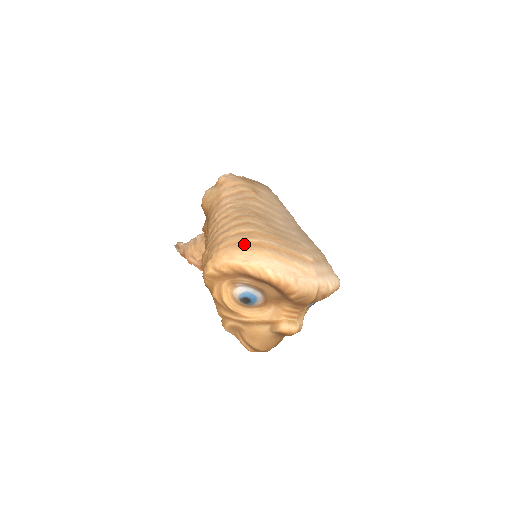
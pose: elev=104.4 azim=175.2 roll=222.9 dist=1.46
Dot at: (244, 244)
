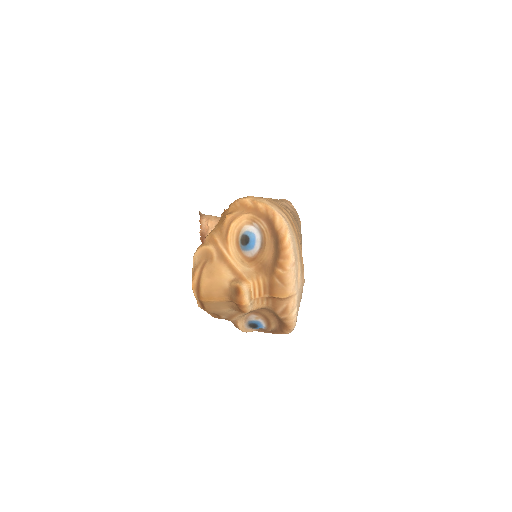
Dot at: (285, 212)
